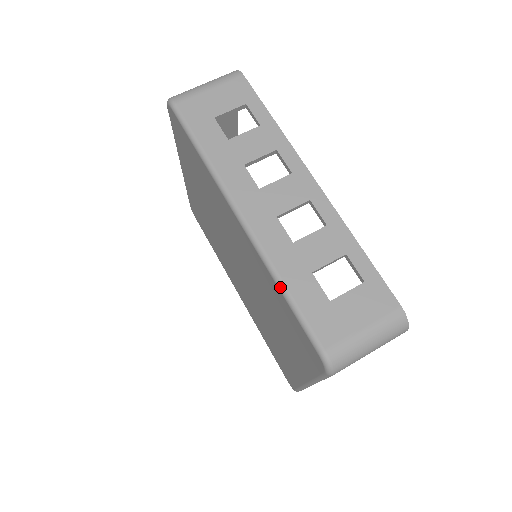
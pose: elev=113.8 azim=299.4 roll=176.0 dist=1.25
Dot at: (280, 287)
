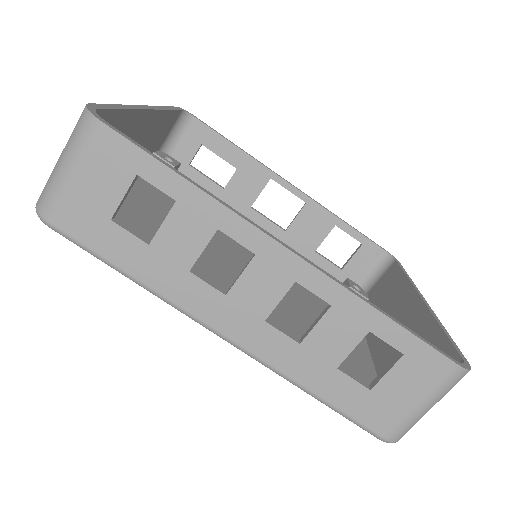
Dot at: occluded
